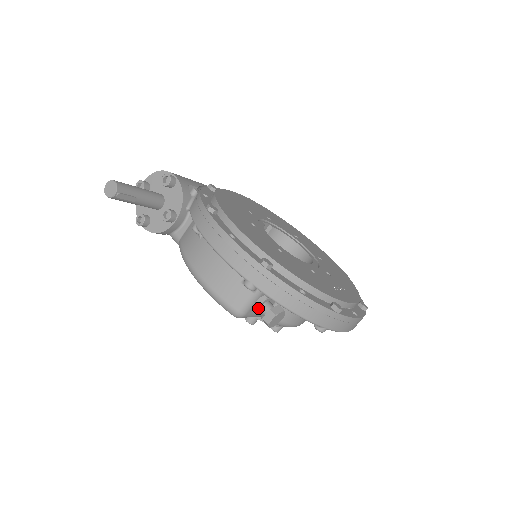
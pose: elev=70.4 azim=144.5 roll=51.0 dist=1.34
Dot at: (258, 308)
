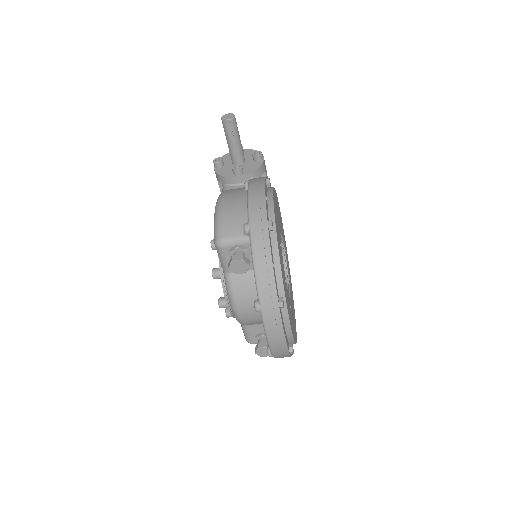
Dot at: (235, 250)
